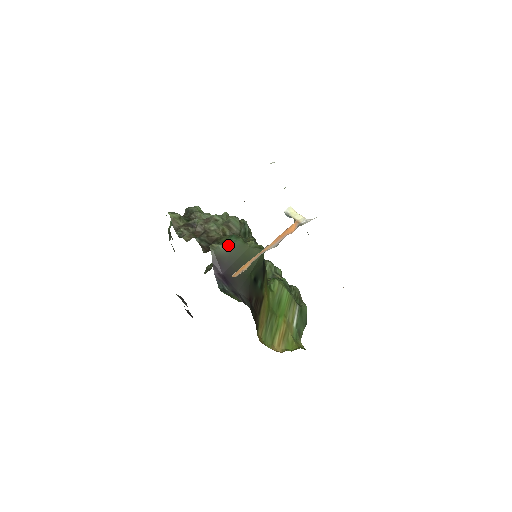
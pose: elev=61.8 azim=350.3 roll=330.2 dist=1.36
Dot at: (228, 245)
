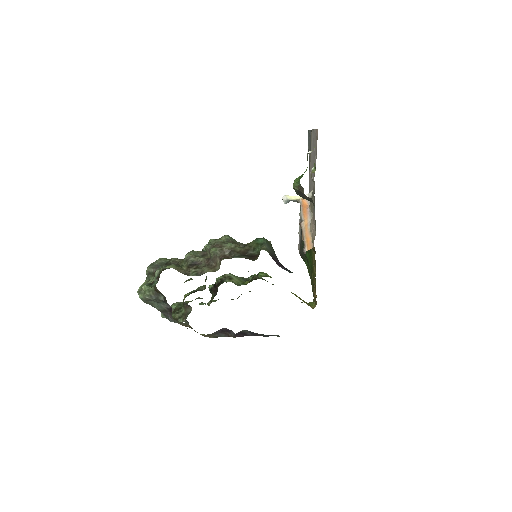
Dot at: (266, 244)
